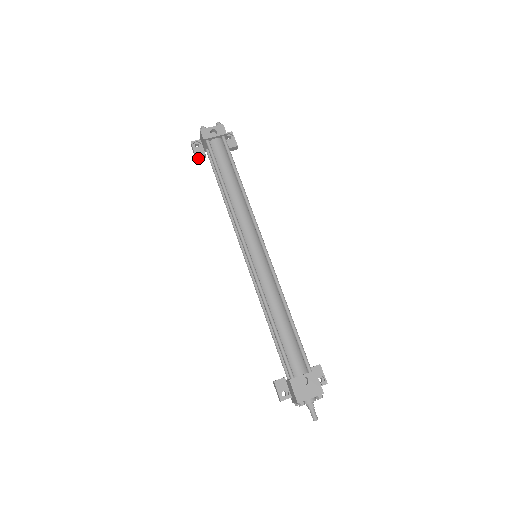
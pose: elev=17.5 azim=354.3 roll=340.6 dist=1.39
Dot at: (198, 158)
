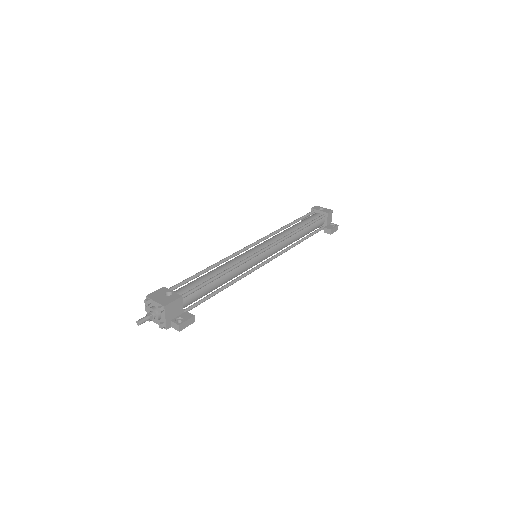
Dot at: occluded
